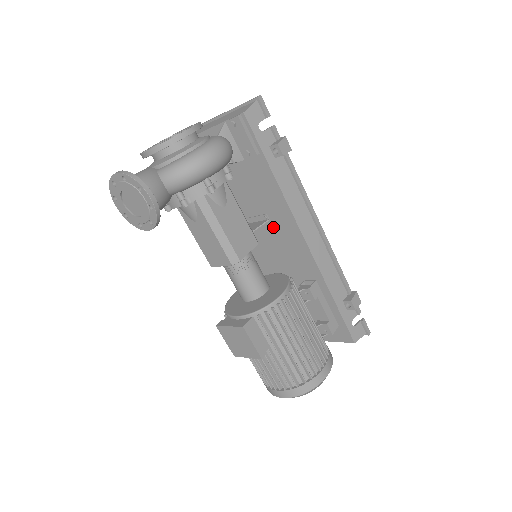
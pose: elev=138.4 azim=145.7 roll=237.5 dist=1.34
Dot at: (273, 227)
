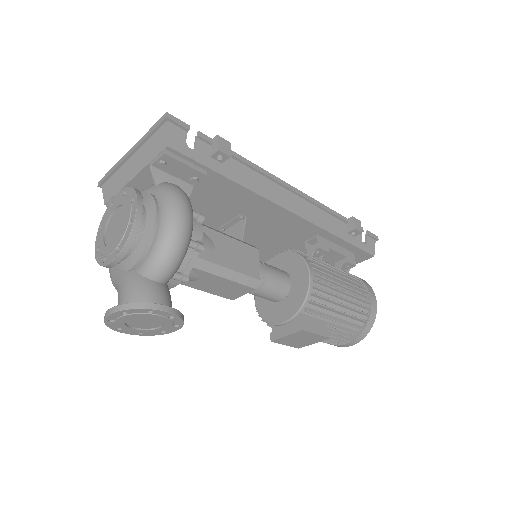
Dot at: (253, 220)
